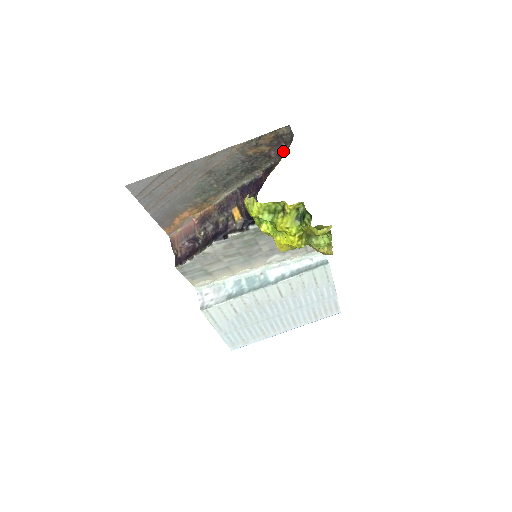
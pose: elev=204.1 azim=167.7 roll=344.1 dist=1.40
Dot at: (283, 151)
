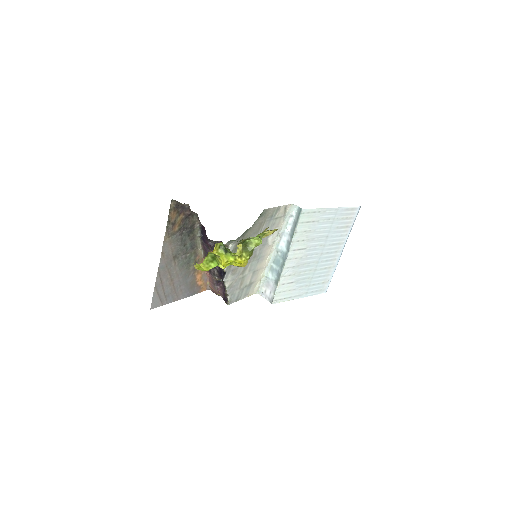
Dot at: (189, 208)
